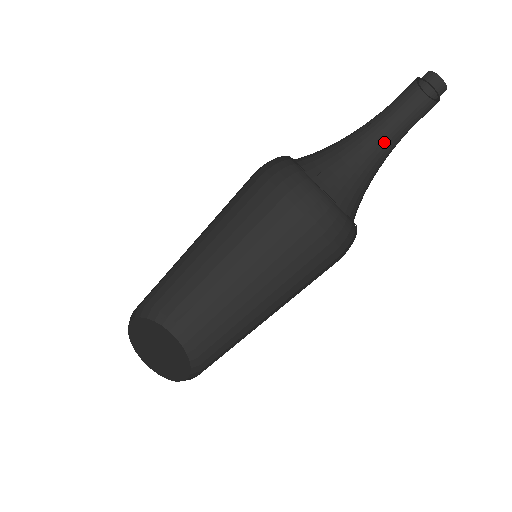
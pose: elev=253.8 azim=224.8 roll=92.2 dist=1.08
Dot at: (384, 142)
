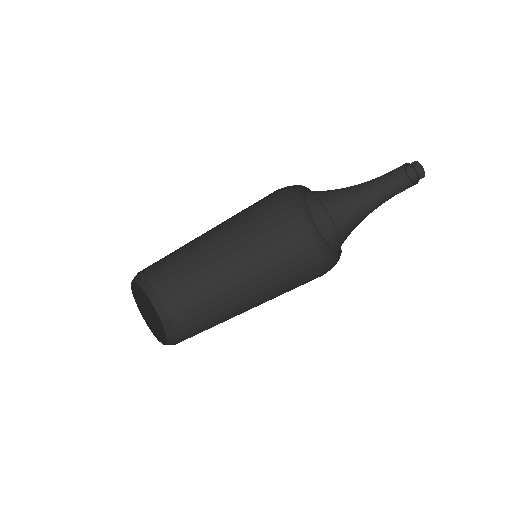
Dot at: (376, 205)
